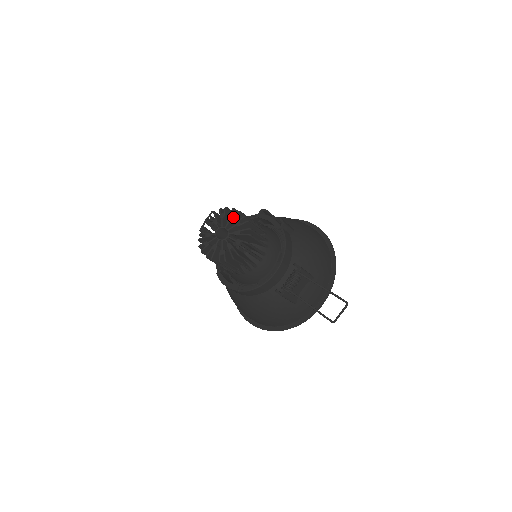
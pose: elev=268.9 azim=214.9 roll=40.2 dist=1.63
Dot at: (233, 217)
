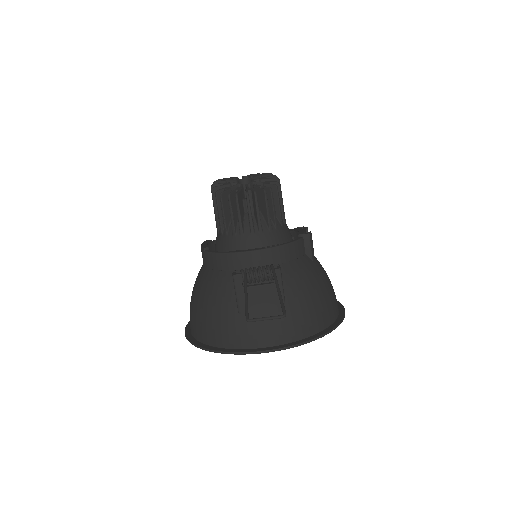
Dot at: (269, 178)
